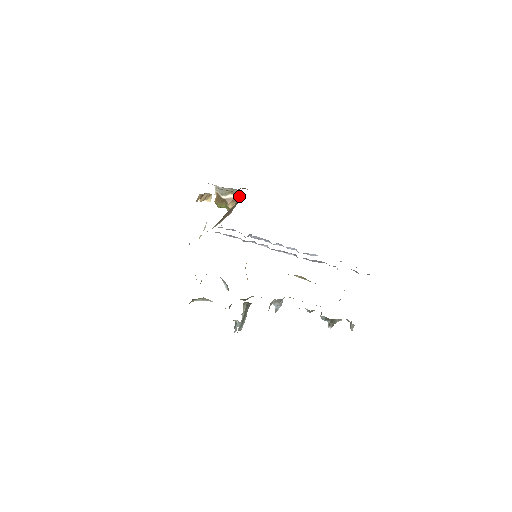
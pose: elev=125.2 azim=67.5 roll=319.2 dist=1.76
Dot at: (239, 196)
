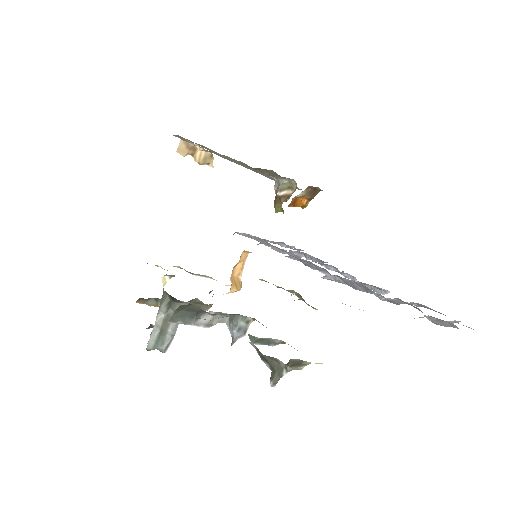
Dot at: (295, 190)
